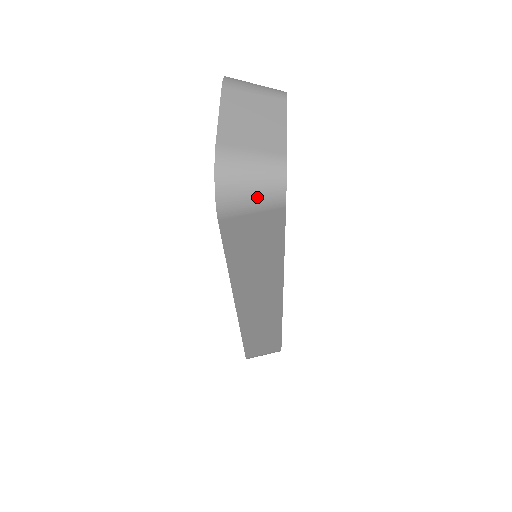
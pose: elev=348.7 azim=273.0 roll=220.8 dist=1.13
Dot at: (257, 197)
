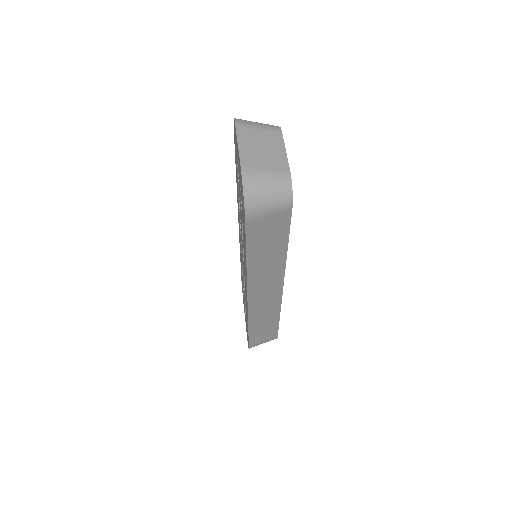
Dot at: (273, 202)
